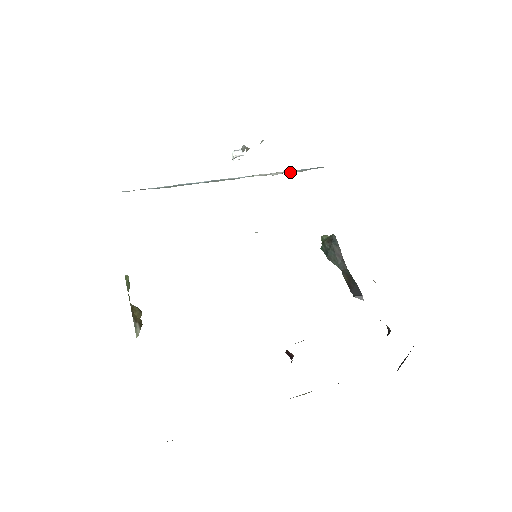
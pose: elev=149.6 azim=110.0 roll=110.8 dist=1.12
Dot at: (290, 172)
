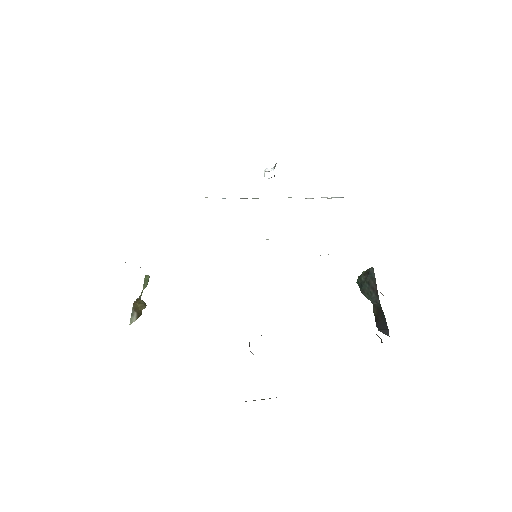
Dot at: (328, 198)
